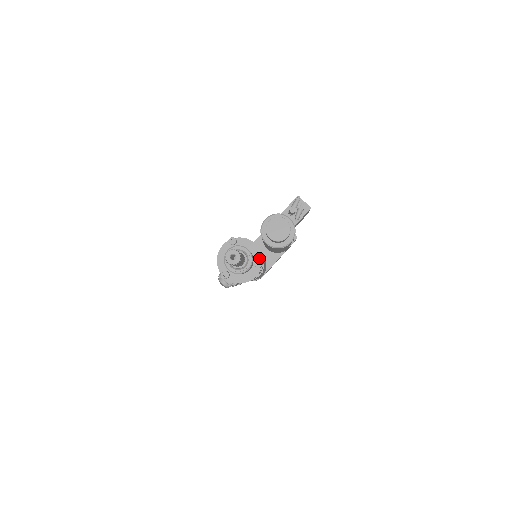
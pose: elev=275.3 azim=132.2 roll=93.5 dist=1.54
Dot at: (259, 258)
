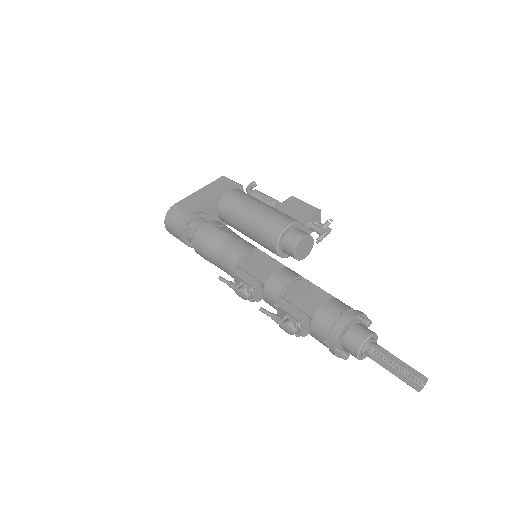
Dot at: occluded
